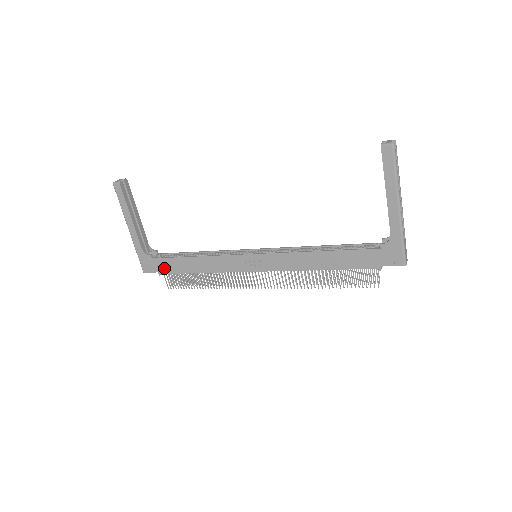
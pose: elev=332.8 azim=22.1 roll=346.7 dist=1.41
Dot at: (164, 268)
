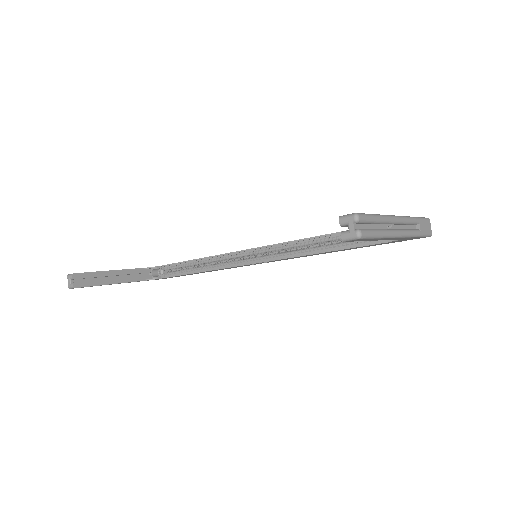
Dot at: (178, 276)
